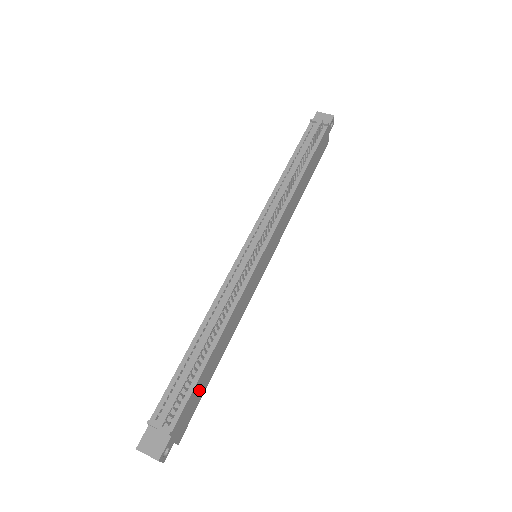
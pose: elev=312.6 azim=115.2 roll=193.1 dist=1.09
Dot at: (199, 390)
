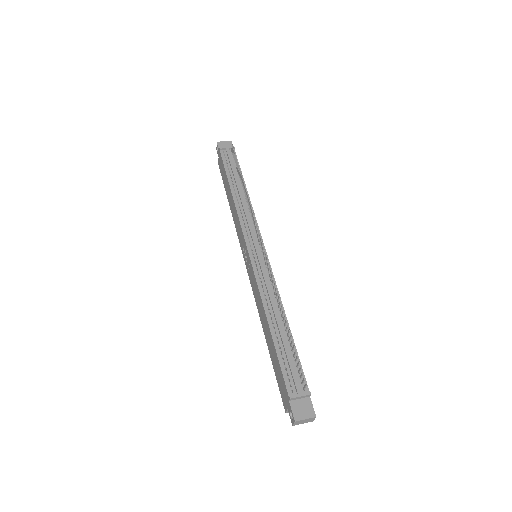
Dot at: occluded
